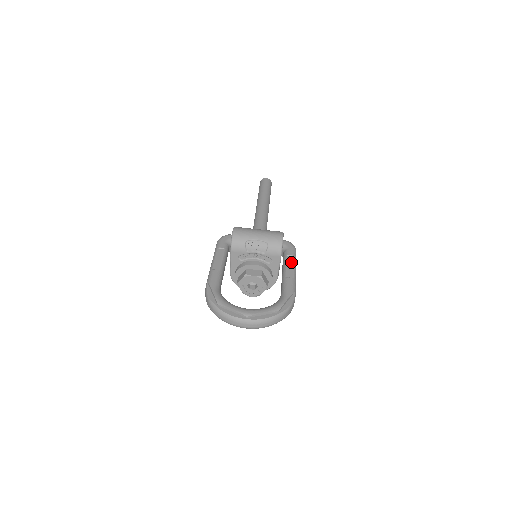
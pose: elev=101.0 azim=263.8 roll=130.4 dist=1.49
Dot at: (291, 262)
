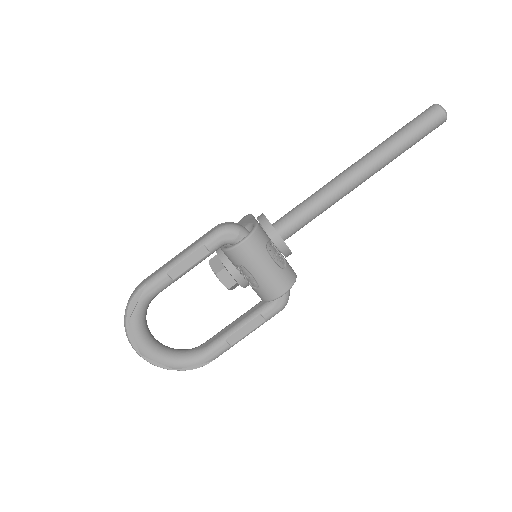
Dot at: (253, 326)
